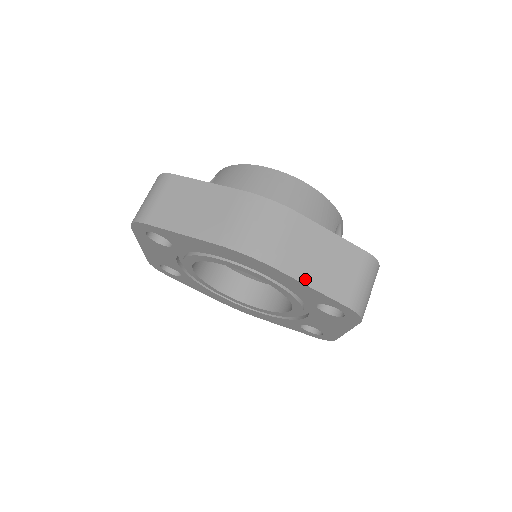
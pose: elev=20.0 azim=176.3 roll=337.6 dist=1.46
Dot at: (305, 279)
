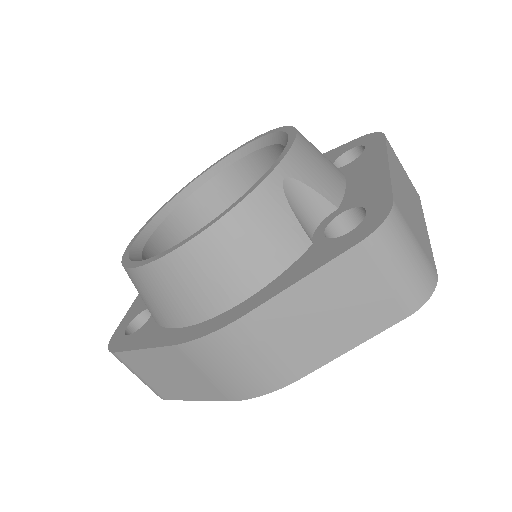
Dot at: (335, 352)
